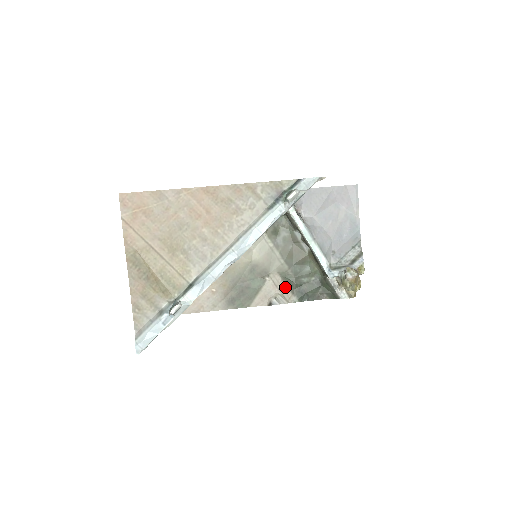
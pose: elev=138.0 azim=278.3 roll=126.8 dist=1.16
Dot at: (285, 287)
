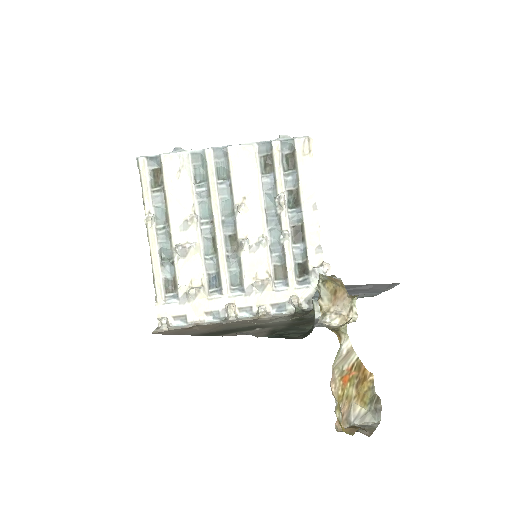
Dot at: (266, 333)
